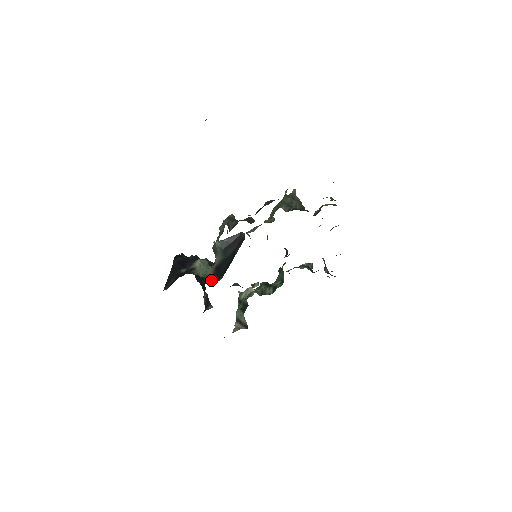
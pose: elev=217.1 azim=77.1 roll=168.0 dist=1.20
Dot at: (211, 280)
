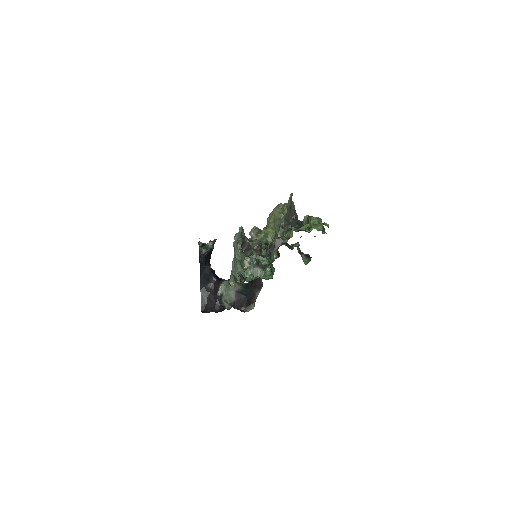
Dot at: (235, 304)
